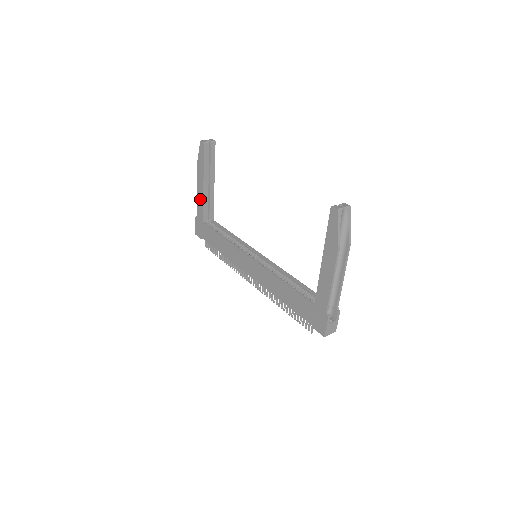
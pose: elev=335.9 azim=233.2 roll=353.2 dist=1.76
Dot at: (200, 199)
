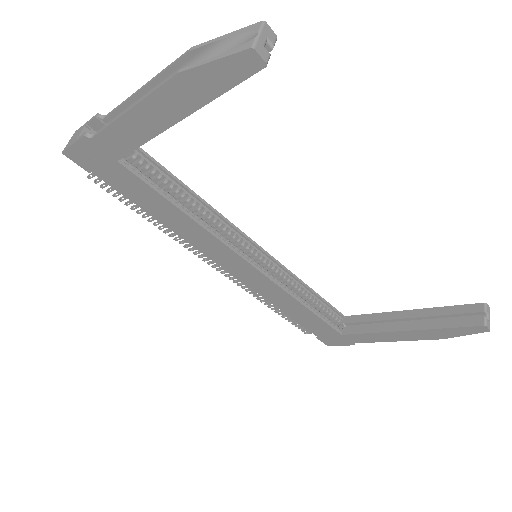
Dot at: (137, 130)
